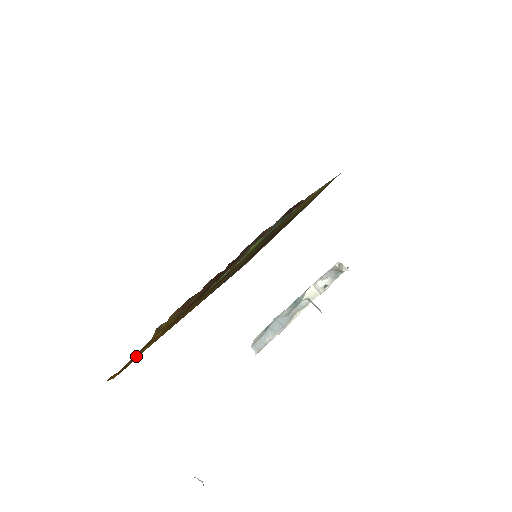
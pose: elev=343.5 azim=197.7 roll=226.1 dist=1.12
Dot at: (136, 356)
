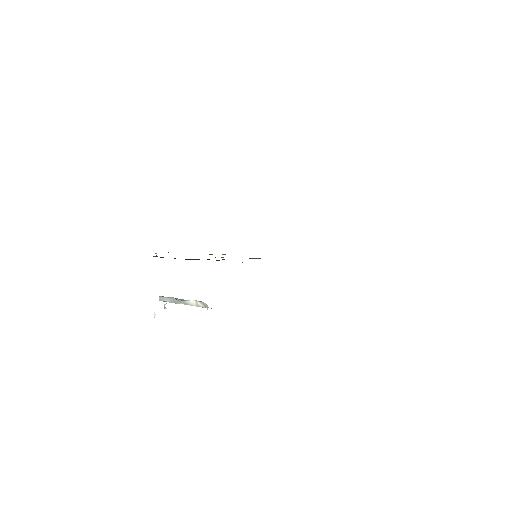
Dot at: occluded
